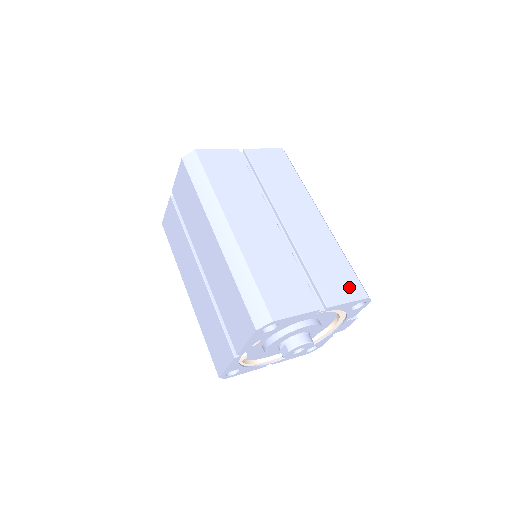
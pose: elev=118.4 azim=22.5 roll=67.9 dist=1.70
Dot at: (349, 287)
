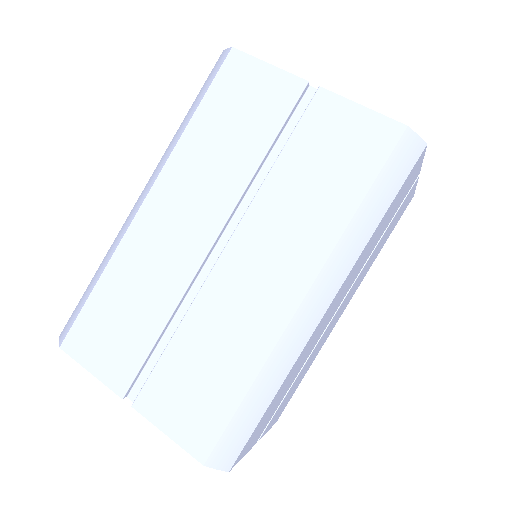
Dot at: (282, 410)
